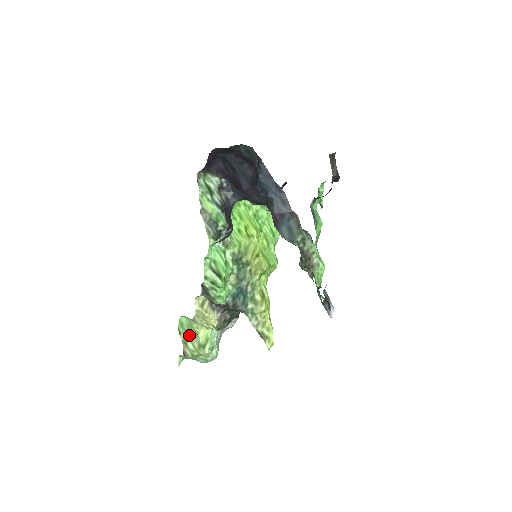
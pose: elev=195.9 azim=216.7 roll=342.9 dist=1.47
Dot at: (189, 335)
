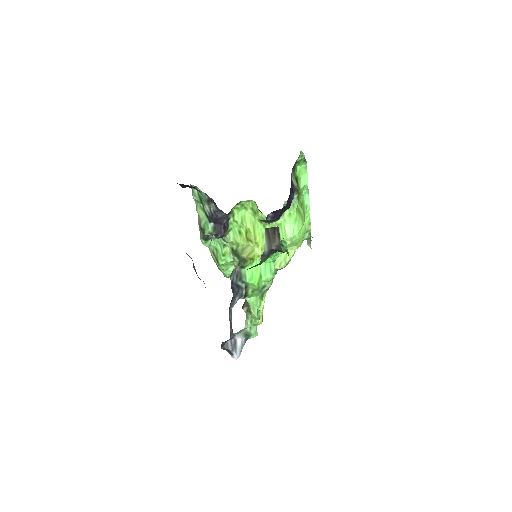
Dot at: occluded
